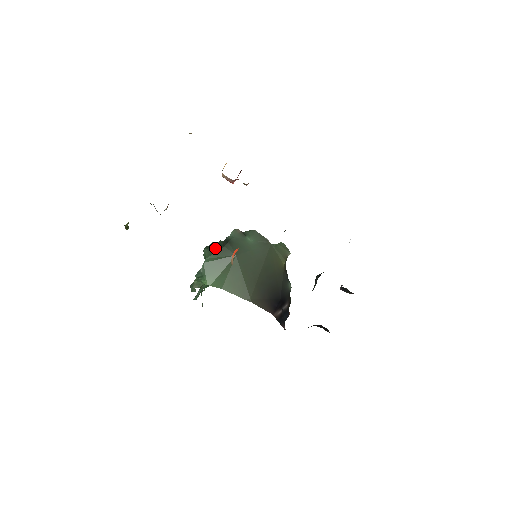
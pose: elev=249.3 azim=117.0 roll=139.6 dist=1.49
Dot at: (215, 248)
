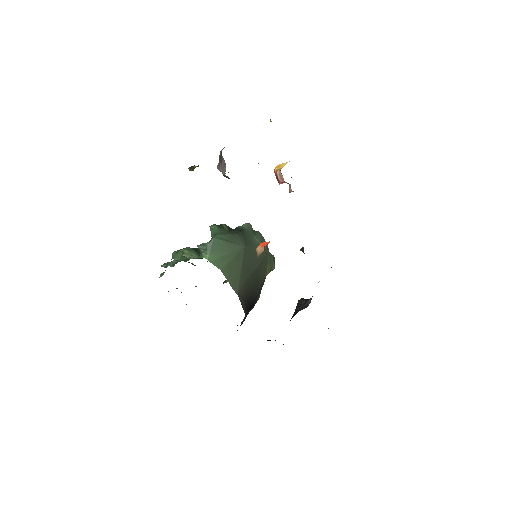
Dot at: (227, 230)
